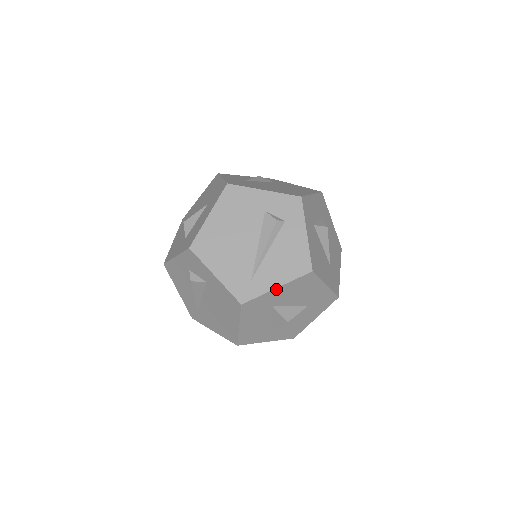
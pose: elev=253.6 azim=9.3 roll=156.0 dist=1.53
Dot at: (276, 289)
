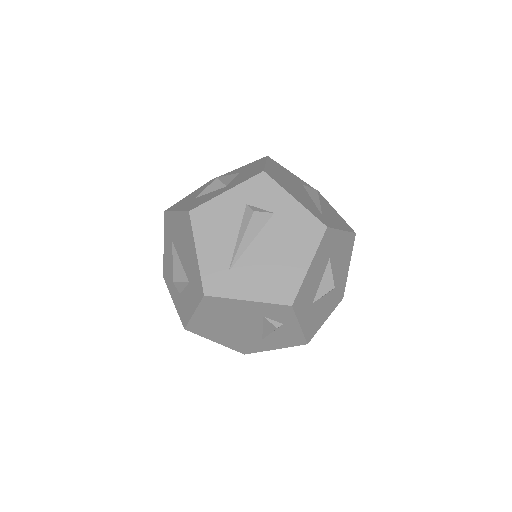
Dot at: (341, 232)
